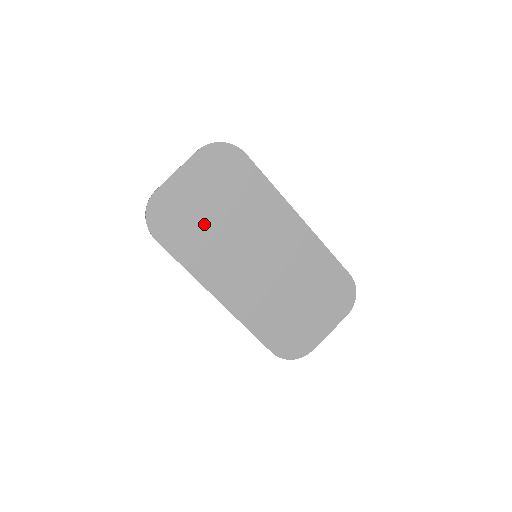
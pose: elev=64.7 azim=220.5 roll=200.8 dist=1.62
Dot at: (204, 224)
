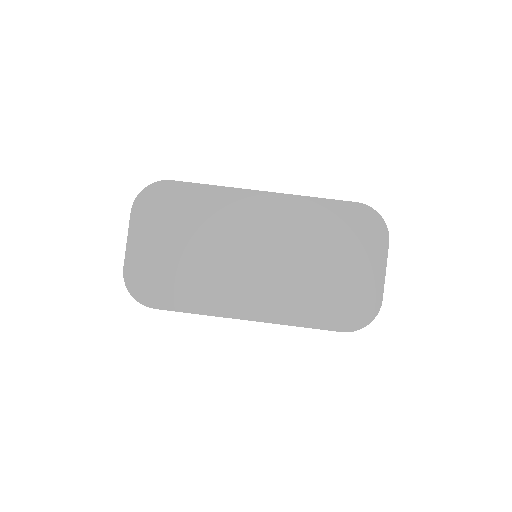
Dot at: (183, 264)
